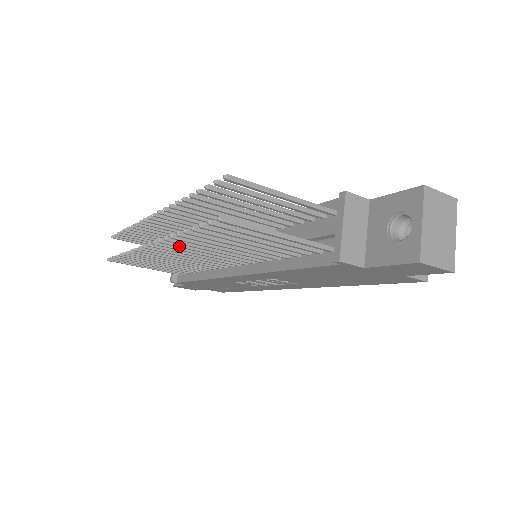
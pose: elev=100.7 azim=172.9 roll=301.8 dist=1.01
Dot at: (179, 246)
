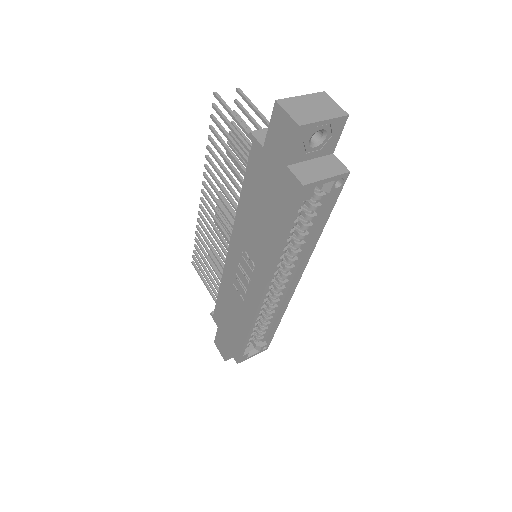
Dot at: (210, 182)
